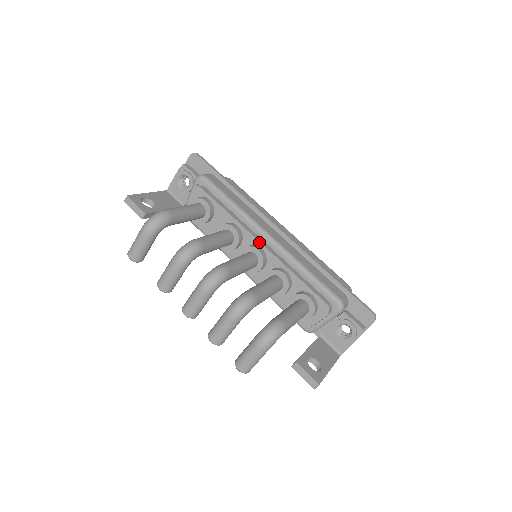
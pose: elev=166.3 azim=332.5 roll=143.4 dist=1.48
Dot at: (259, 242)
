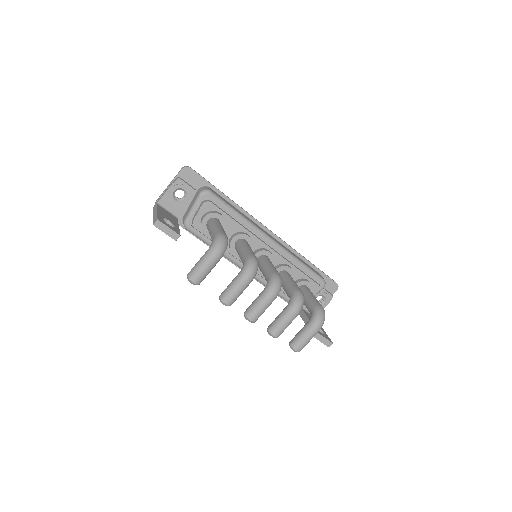
Dot at: (267, 245)
